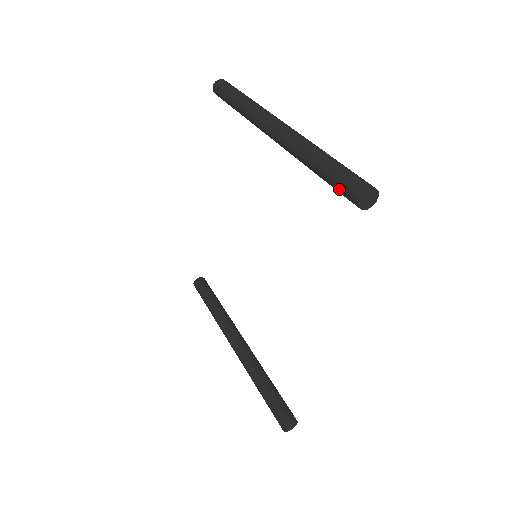
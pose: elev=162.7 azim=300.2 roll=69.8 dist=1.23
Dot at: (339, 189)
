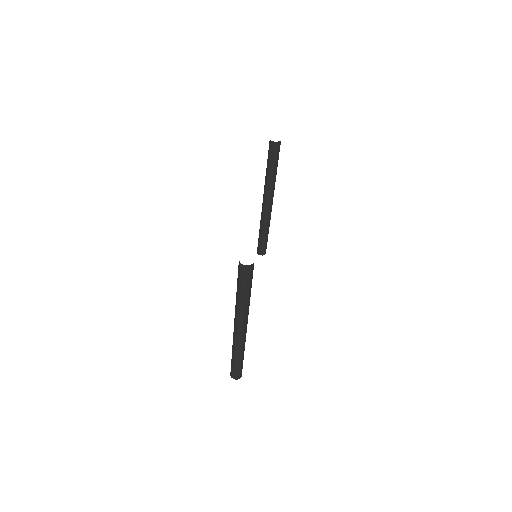
Dot at: occluded
